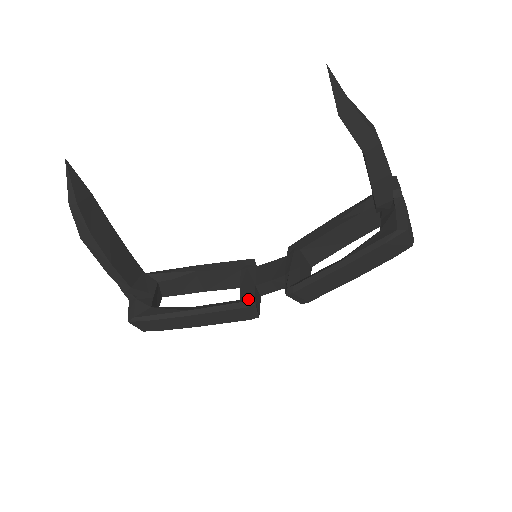
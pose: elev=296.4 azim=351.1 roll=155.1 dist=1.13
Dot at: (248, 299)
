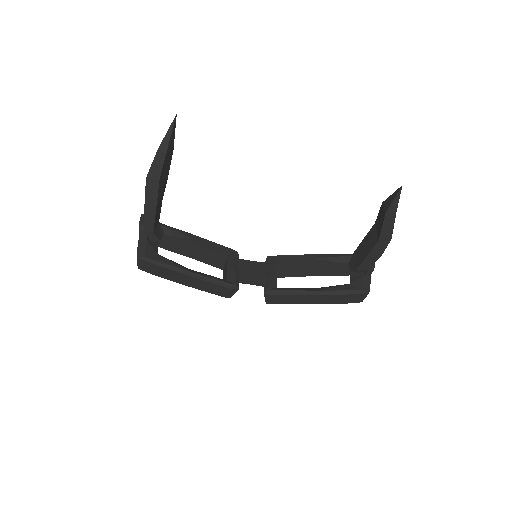
Dot at: (235, 283)
